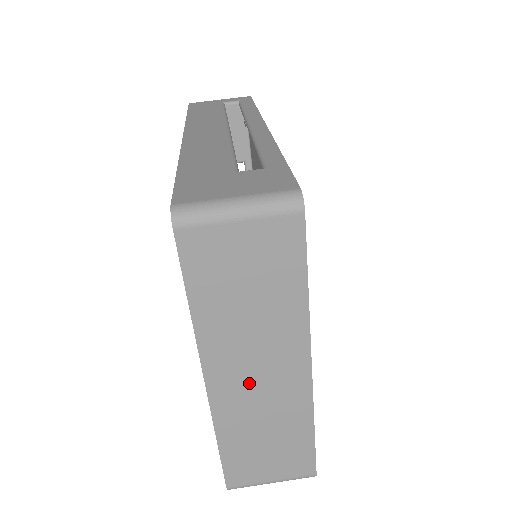
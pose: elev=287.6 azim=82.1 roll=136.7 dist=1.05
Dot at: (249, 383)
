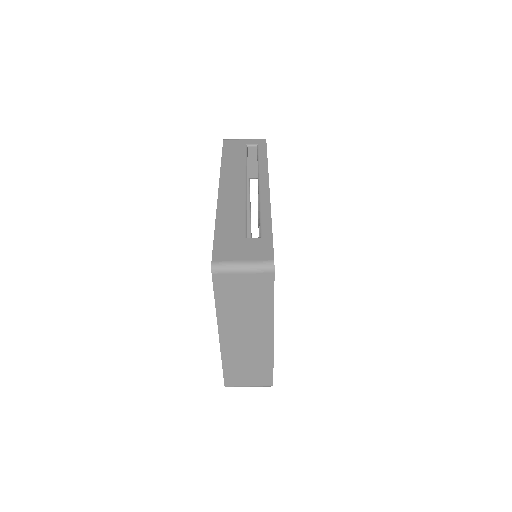
Dot at: (241, 340)
